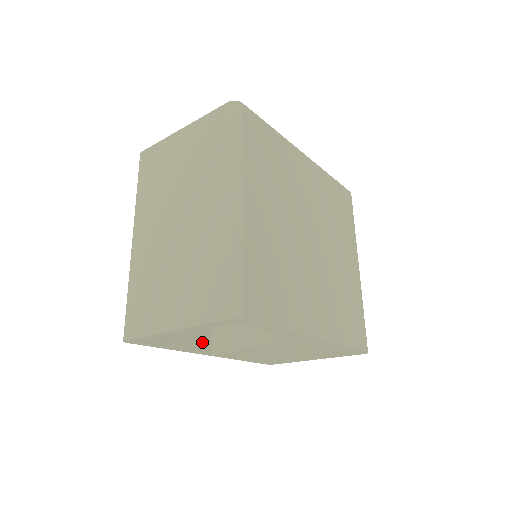
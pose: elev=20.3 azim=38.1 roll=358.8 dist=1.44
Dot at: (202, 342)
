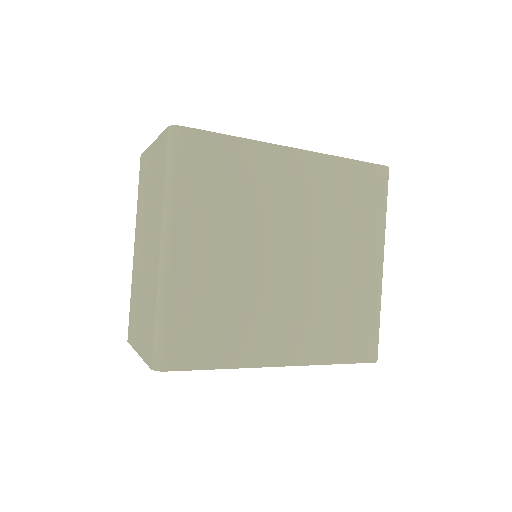
Dot at: occluded
